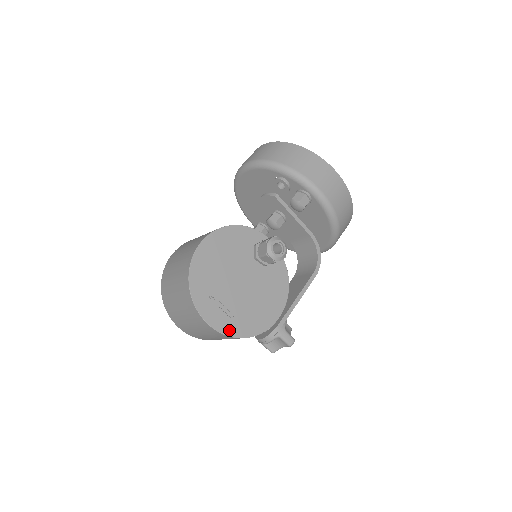
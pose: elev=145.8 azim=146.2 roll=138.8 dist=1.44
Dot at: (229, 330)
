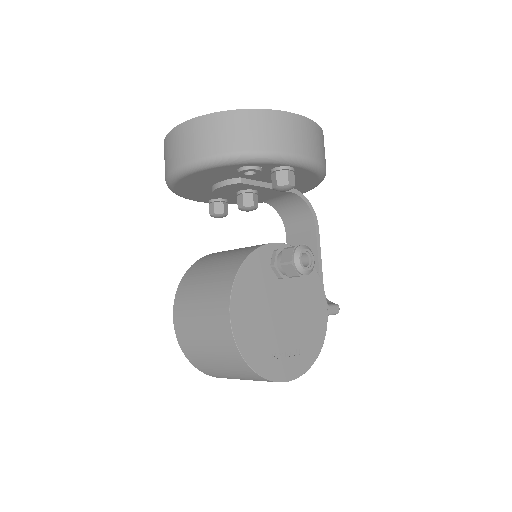
Dot at: (304, 365)
